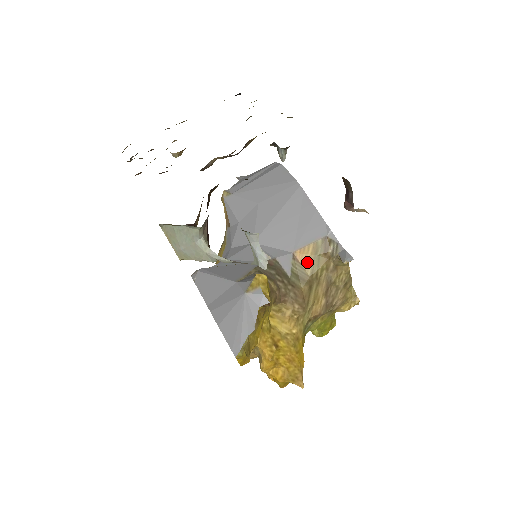
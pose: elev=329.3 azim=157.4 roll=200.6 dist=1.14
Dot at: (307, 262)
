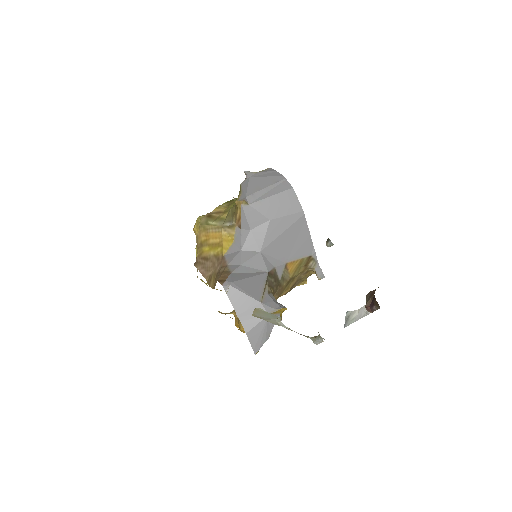
Dot at: (292, 270)
